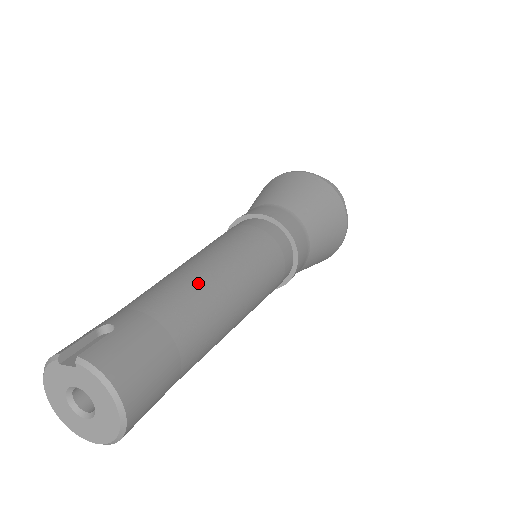
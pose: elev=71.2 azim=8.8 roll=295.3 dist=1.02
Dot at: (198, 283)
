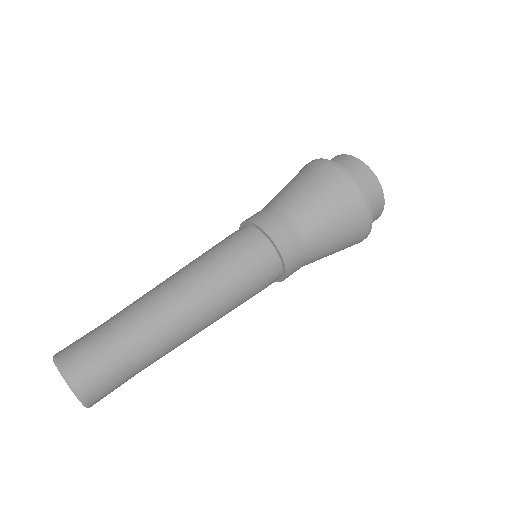
Dot at: (149, 294)
